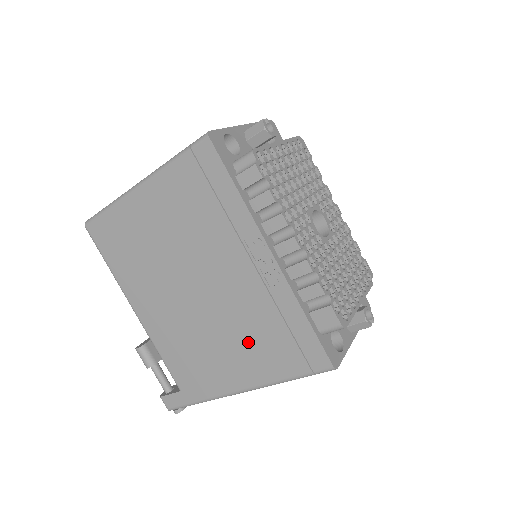
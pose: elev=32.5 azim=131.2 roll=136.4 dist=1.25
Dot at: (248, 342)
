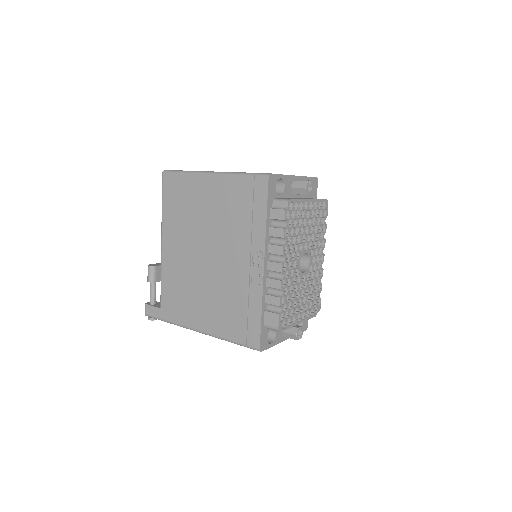
Dot at: (220, 305)
